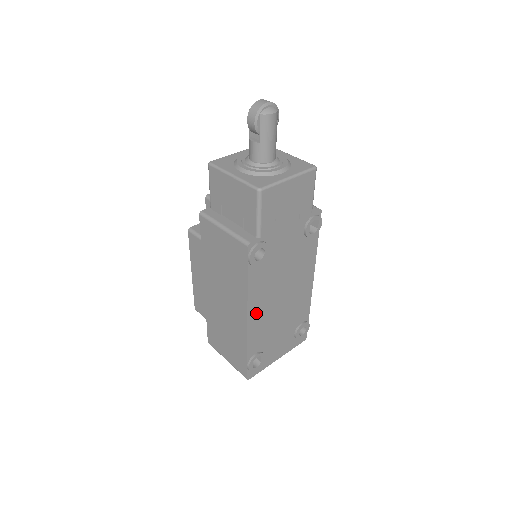
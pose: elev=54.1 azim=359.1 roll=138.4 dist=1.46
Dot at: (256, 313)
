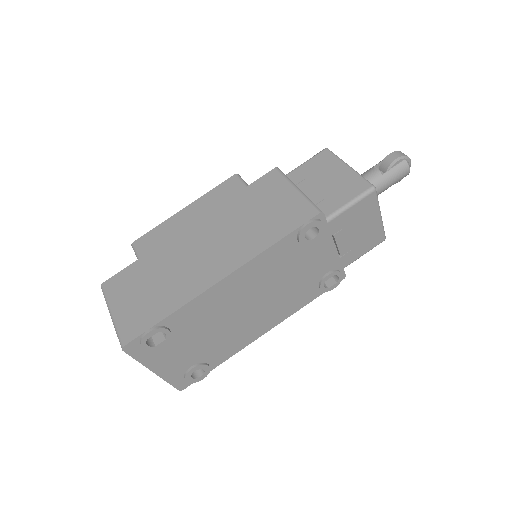
Dot at: (232, 284)
